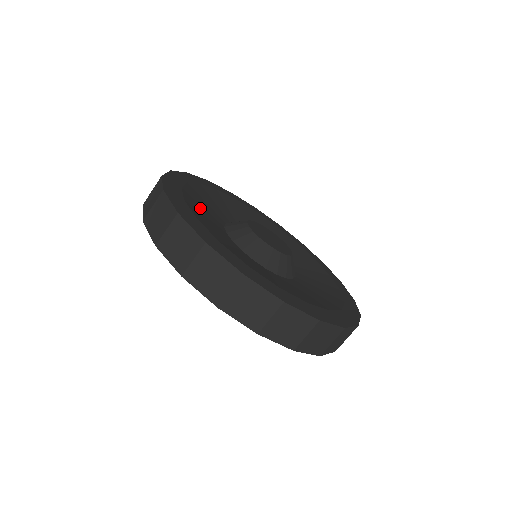
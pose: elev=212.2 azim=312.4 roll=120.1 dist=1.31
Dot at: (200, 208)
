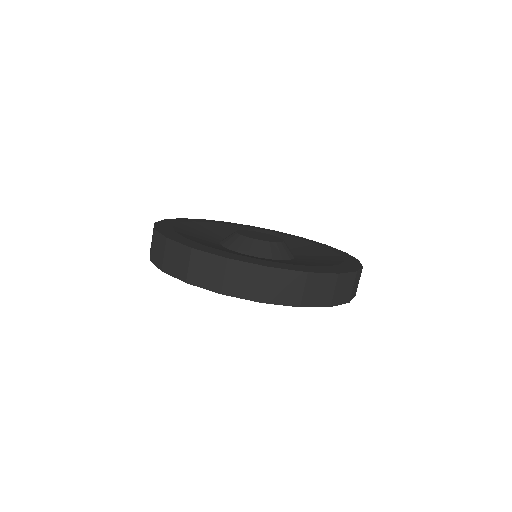
Dot at: (194, 231)
